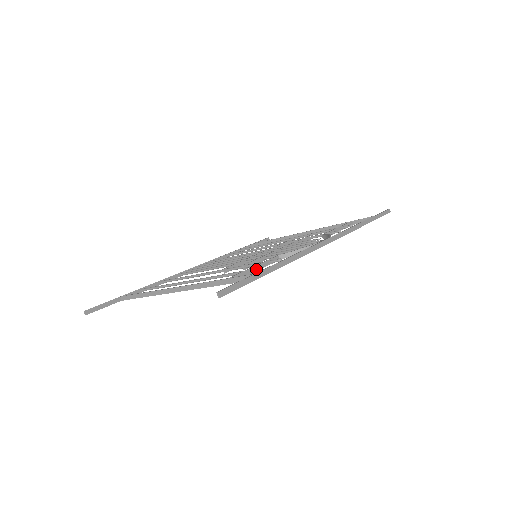
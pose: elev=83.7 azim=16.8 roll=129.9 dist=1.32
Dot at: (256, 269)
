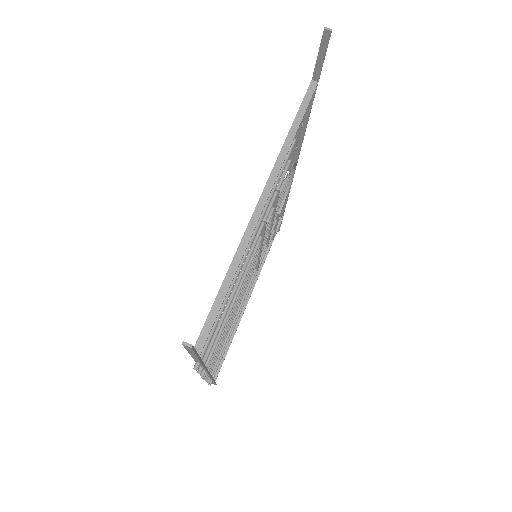
Dot at: occluded
